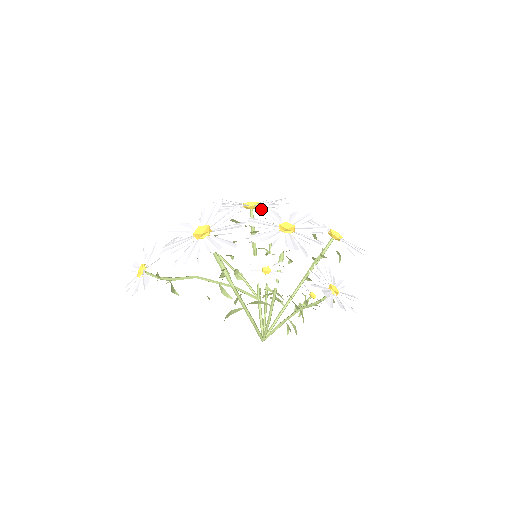
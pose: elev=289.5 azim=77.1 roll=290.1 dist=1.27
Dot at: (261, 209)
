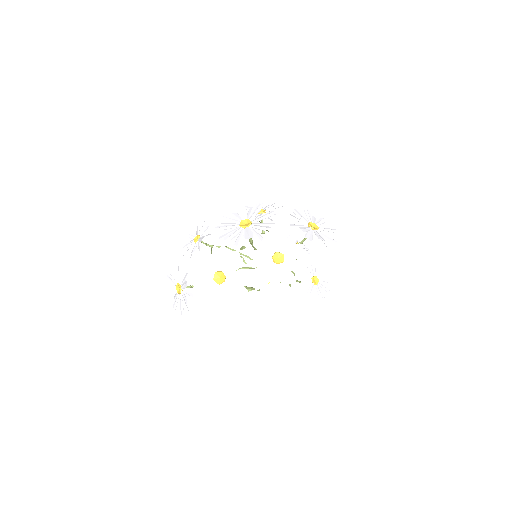
Dot at: (256, 243)
